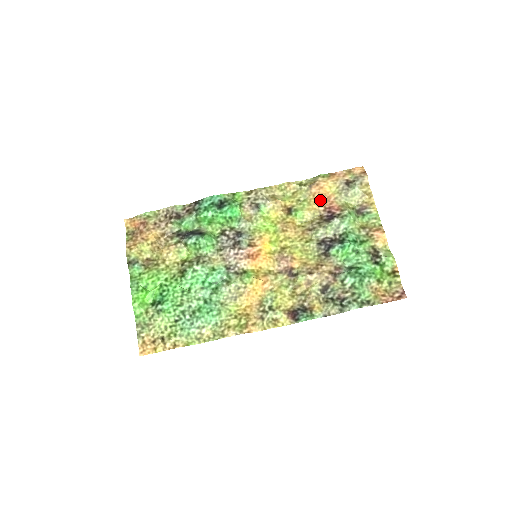
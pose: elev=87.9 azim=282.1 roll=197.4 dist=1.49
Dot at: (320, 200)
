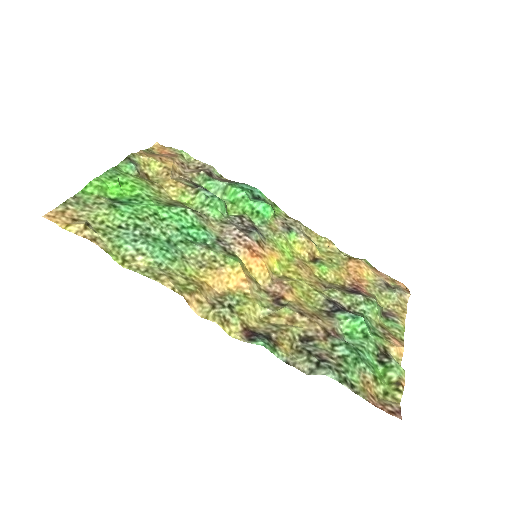
Dot at: (352, 275)
